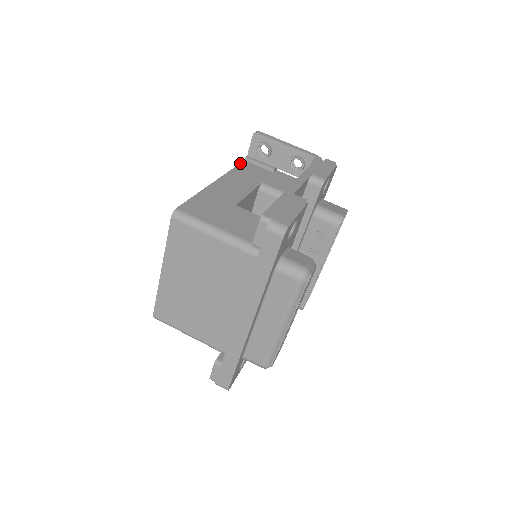
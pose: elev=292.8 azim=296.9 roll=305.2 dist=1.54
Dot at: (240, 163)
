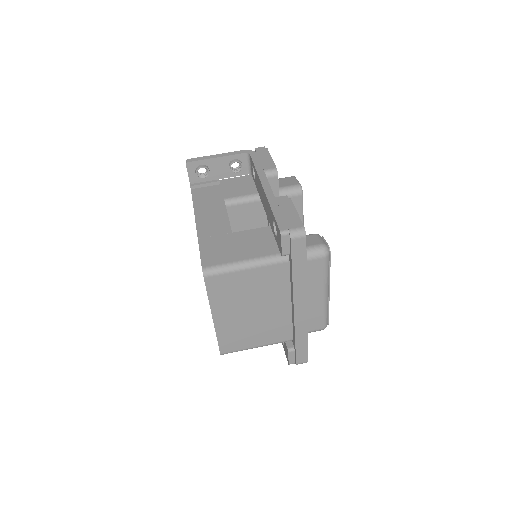
Dot at: occluded
